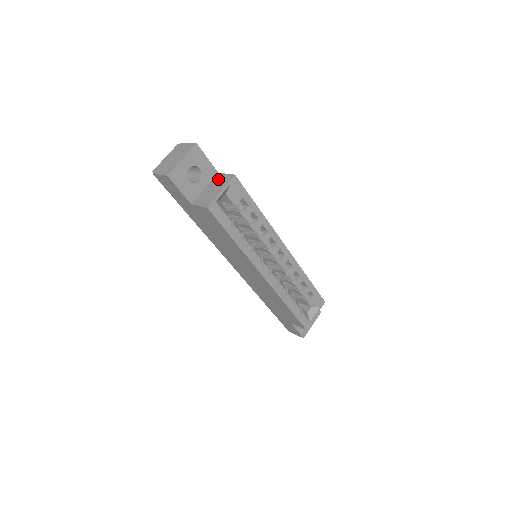
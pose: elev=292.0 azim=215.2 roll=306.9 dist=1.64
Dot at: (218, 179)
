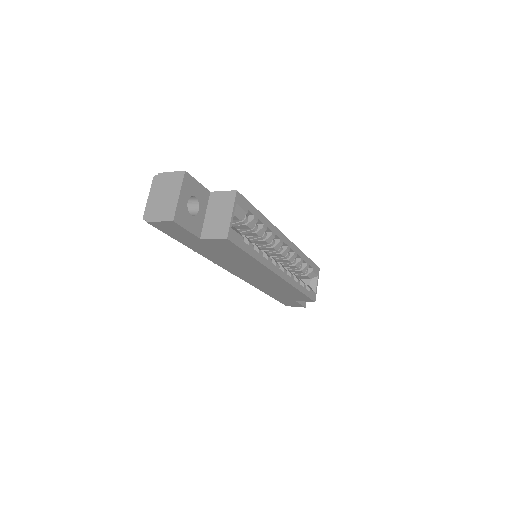
Dot at: (216, 200)
